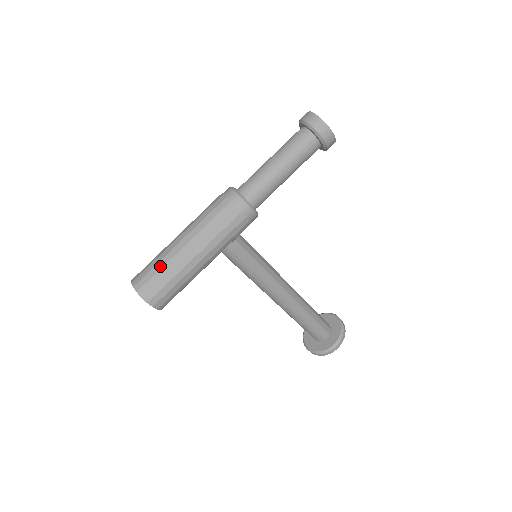
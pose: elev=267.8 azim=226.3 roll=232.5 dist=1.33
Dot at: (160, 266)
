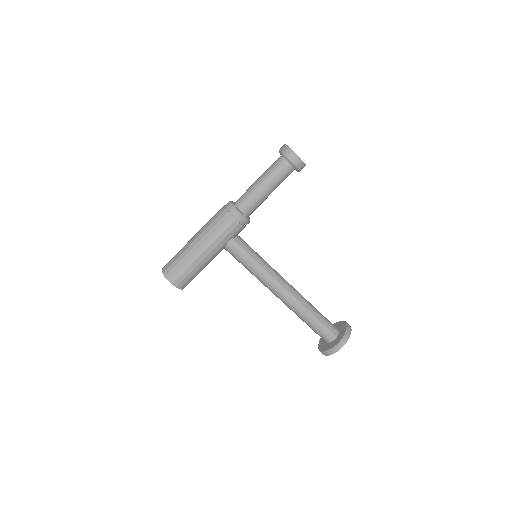
Dot at: (178, 255)
